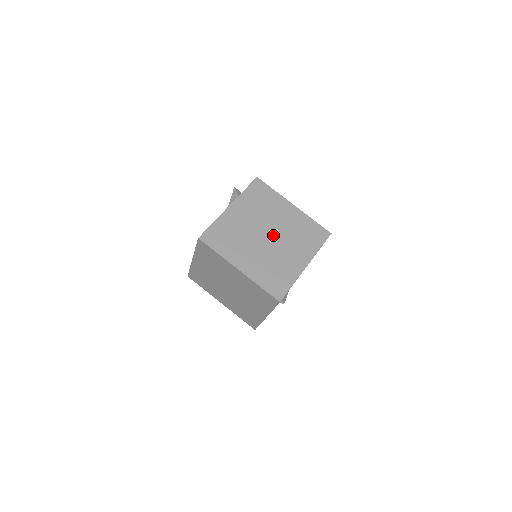
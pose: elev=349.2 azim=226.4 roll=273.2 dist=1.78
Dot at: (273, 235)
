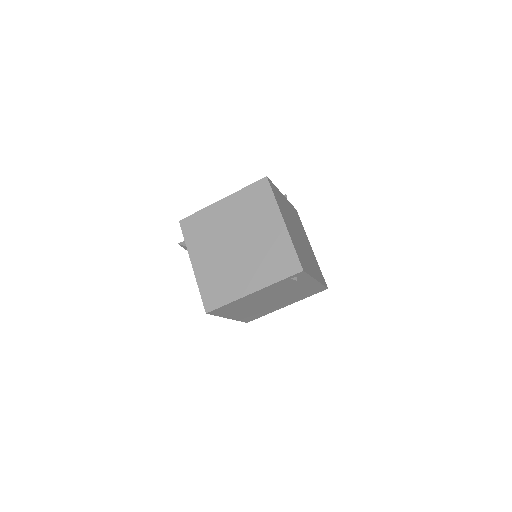
Dot at: (302, 240)
